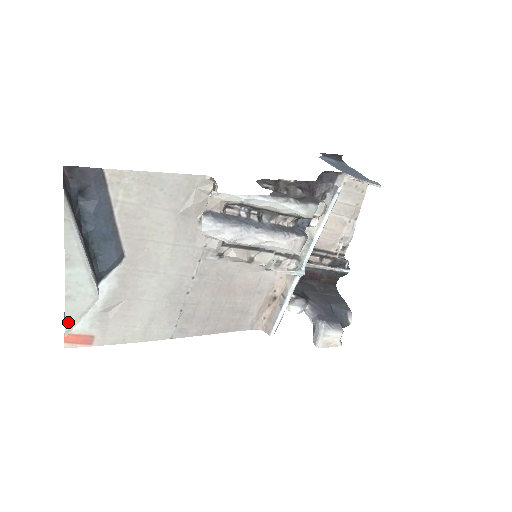
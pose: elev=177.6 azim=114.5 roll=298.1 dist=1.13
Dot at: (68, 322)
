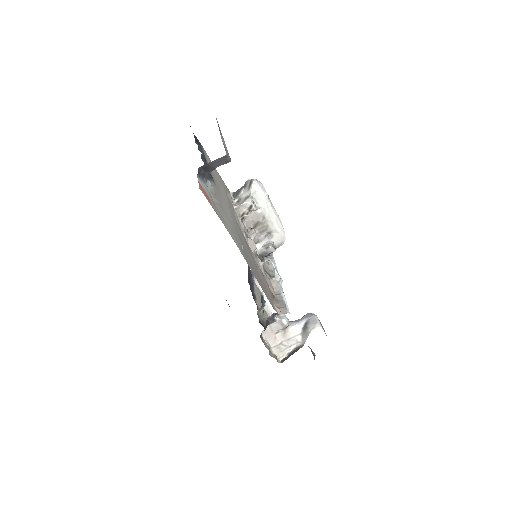
Dot at: occluded
